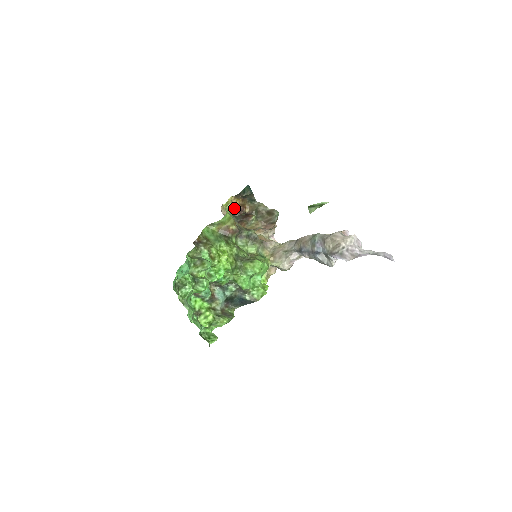
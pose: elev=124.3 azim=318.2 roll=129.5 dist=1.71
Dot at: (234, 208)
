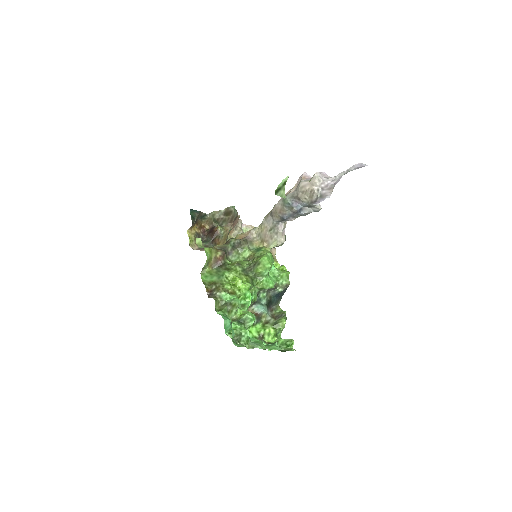
Dot at: (198, 236)
